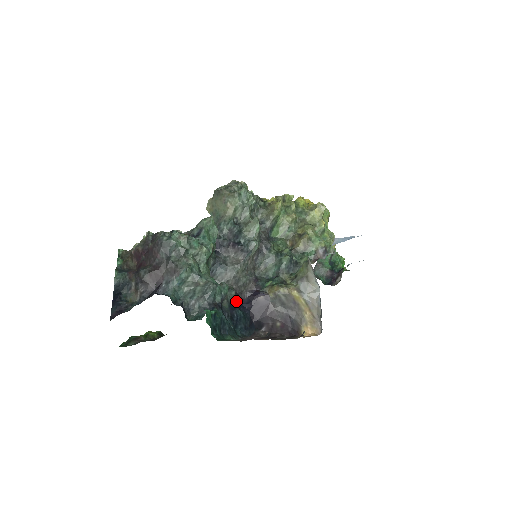
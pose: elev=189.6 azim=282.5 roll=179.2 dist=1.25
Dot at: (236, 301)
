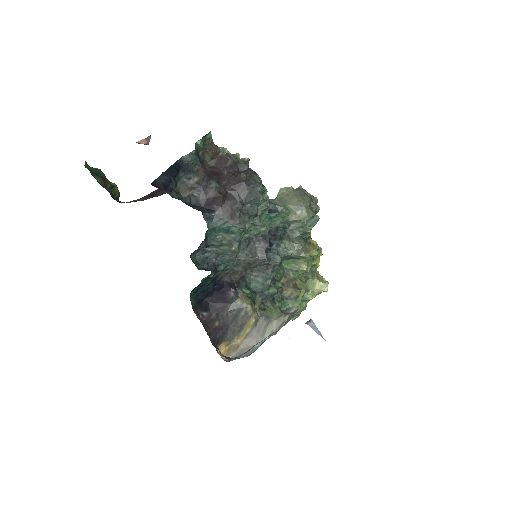
Dot at: (221, 278)
